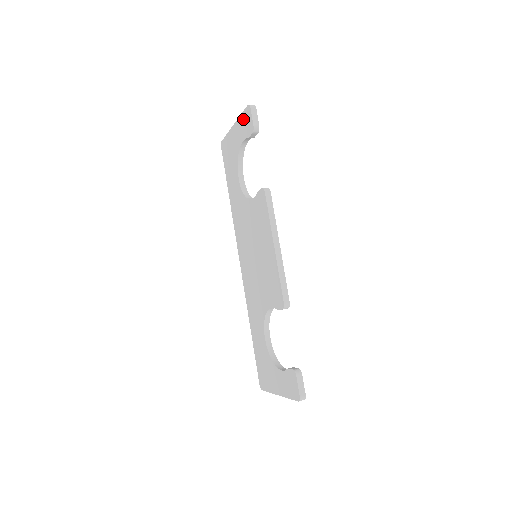
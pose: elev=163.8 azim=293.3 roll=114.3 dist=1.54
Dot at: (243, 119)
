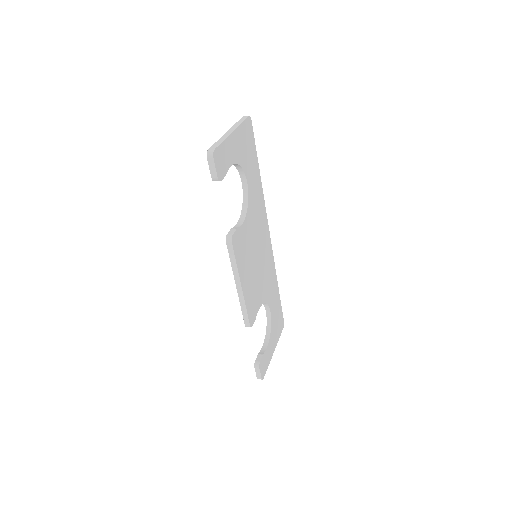
Dot at: occluded
